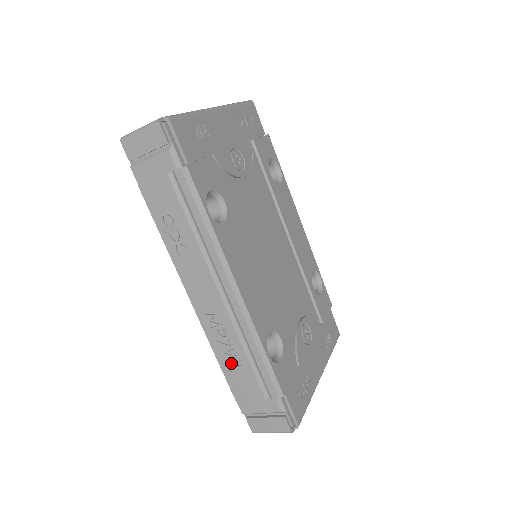
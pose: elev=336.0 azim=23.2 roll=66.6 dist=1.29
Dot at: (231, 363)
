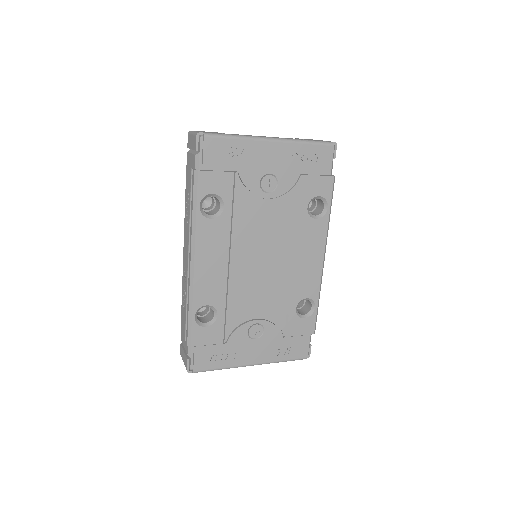
Dot at: (184, 305)
